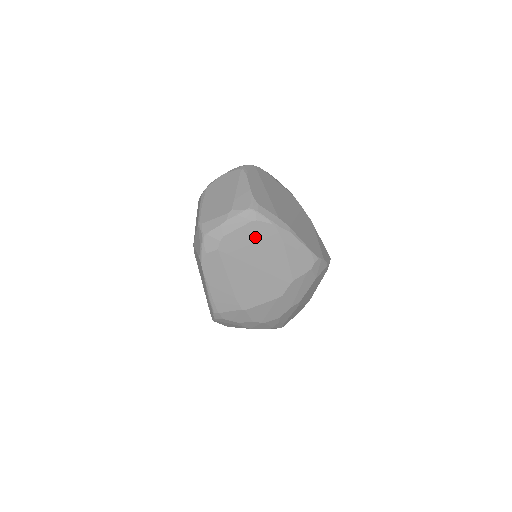
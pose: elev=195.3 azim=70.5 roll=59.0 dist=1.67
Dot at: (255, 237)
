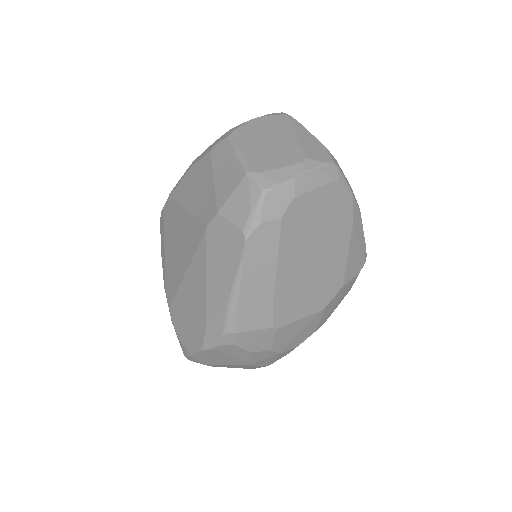
Dot at: (328, 208)
